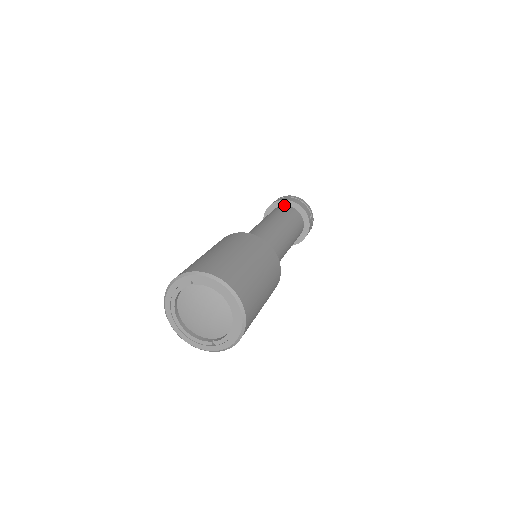
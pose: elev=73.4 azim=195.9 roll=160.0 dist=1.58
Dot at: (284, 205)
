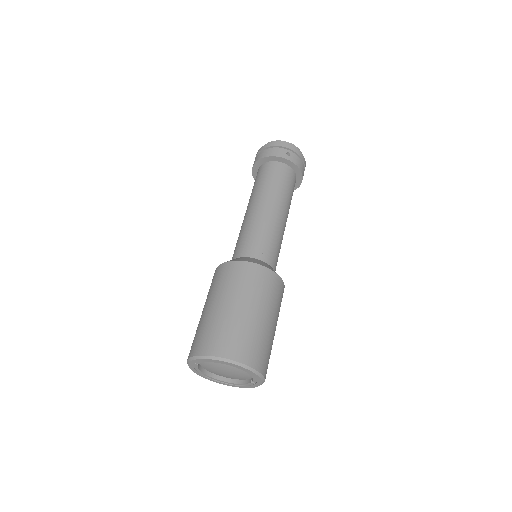
Dot at: (260, 166)
